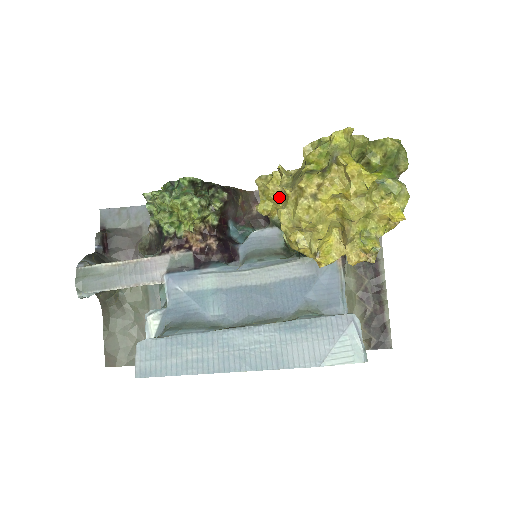
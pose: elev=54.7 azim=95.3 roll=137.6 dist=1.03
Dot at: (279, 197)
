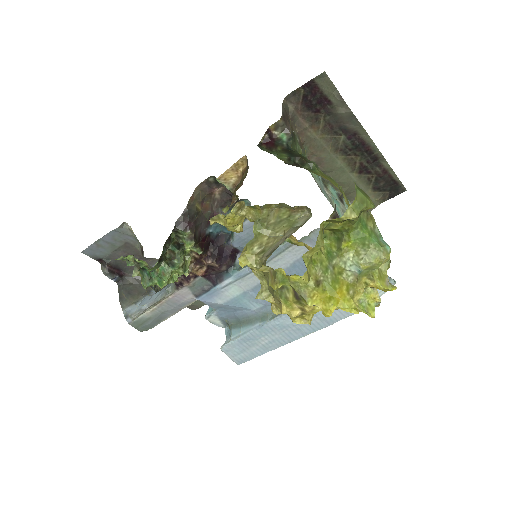
Dot at: (243, 219)
